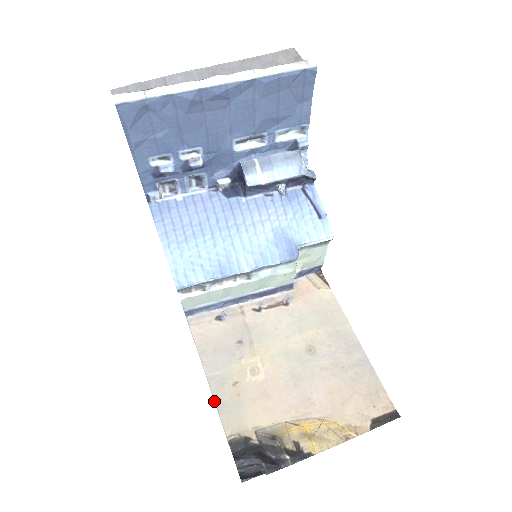
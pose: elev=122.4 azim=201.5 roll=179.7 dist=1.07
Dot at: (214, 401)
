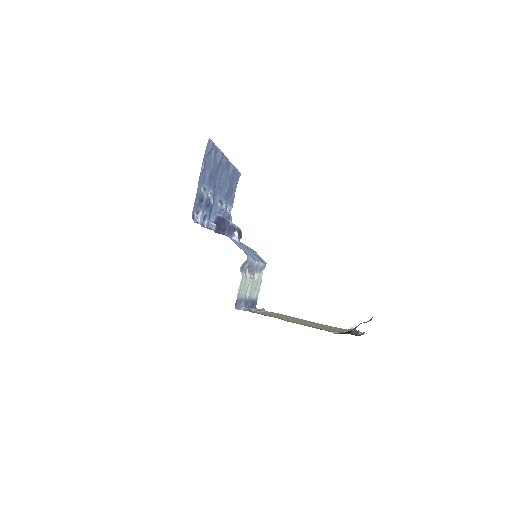
Dot at: occluded
